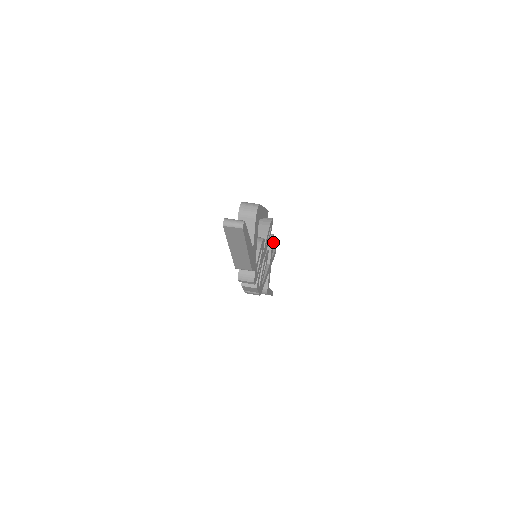
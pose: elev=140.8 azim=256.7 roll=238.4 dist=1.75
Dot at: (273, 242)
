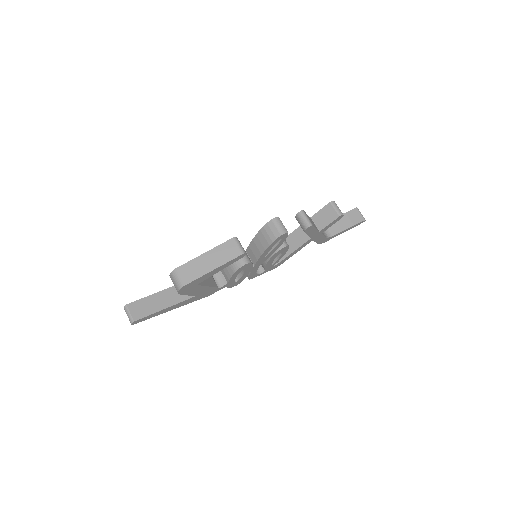
Dot at: (314, 227)
